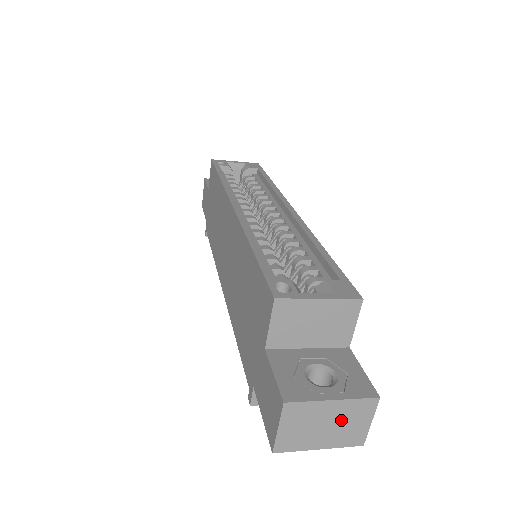
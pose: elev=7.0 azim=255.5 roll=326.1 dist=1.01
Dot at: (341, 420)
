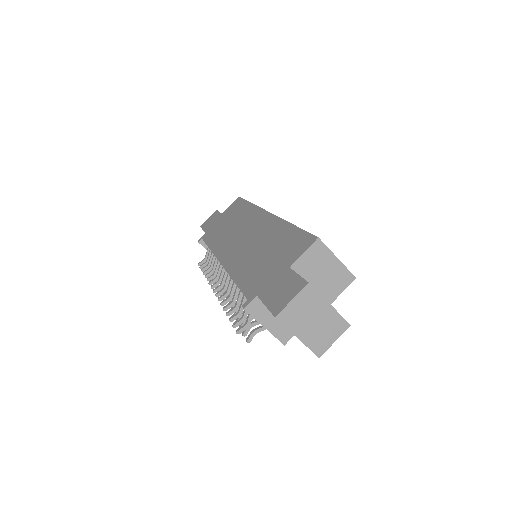
Dot at: (323, 324)
